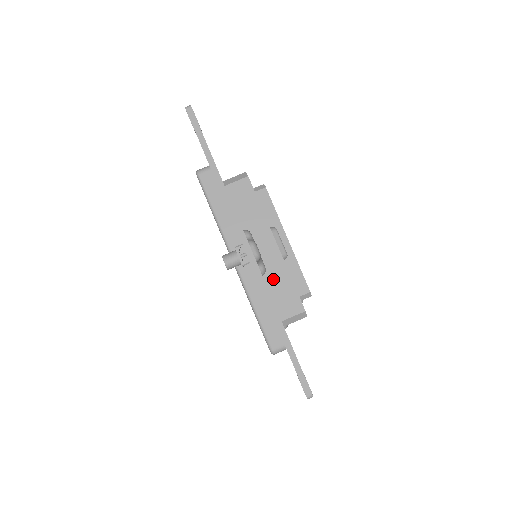
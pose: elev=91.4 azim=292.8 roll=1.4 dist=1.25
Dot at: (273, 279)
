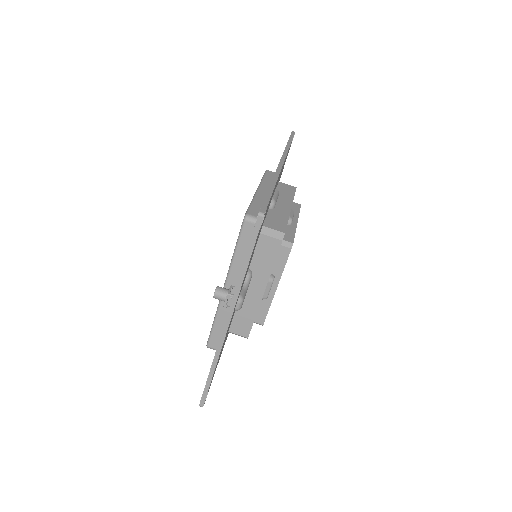
Dot at: (243, 309)
